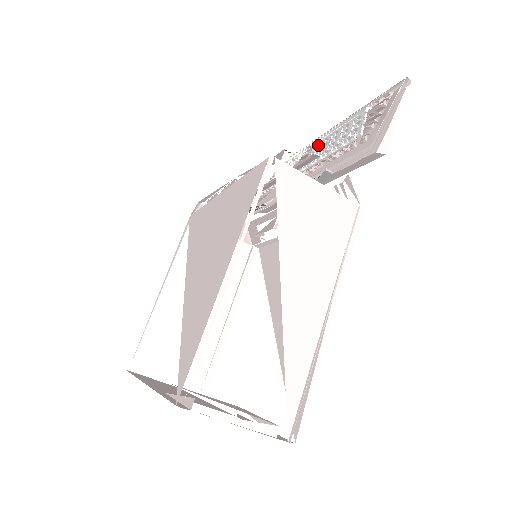
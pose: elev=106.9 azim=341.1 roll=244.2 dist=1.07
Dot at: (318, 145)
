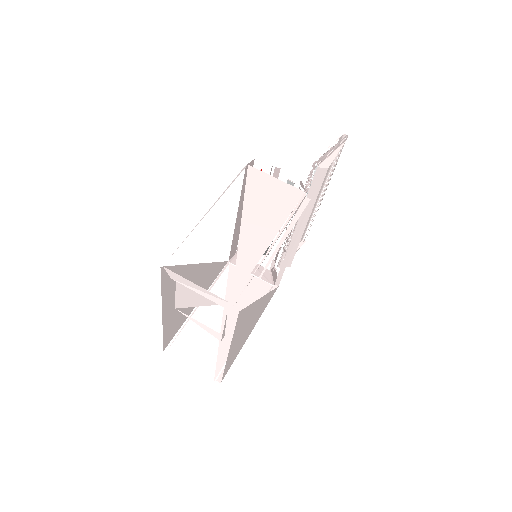
Dot at: occluded
